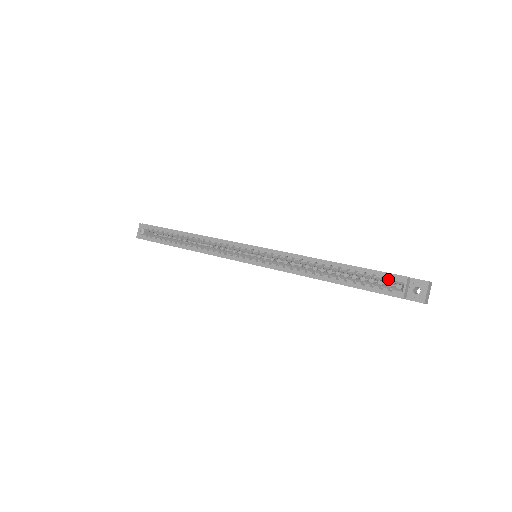
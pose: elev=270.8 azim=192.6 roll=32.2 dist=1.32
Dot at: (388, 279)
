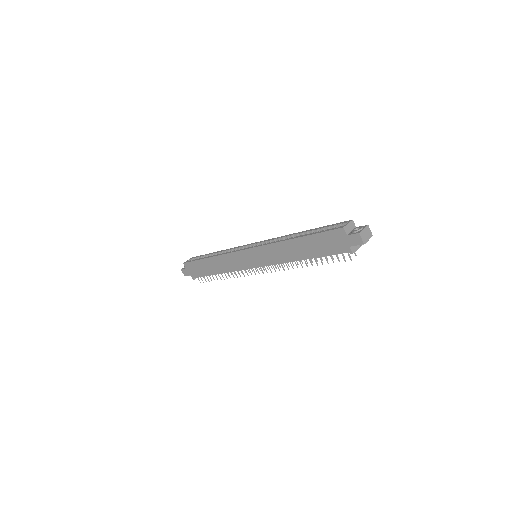
Dot at: (338, 224)
